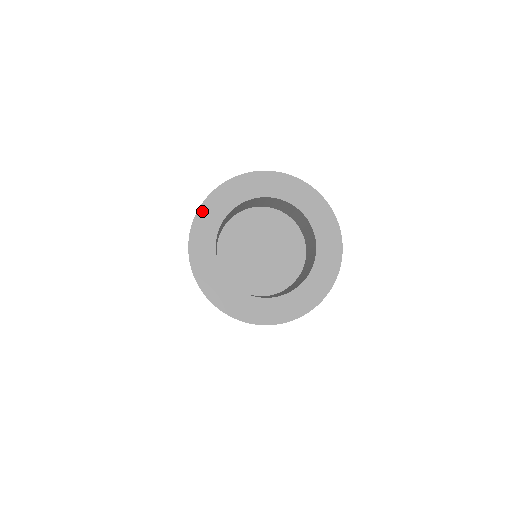
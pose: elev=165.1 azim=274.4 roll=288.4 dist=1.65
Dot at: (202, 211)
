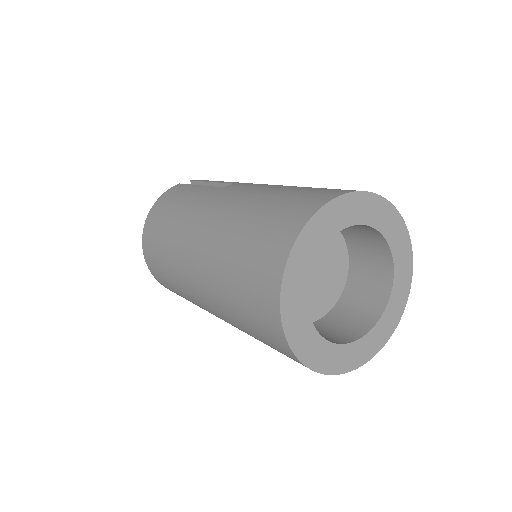
Dot at: (288, 271)
